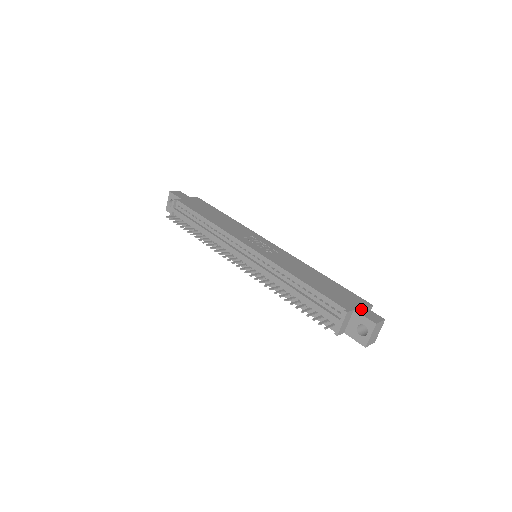
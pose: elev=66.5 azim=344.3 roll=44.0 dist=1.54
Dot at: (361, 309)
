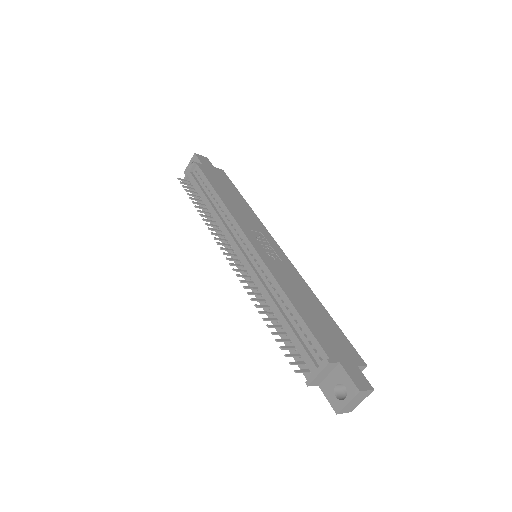
Dot at: (349, 365)
